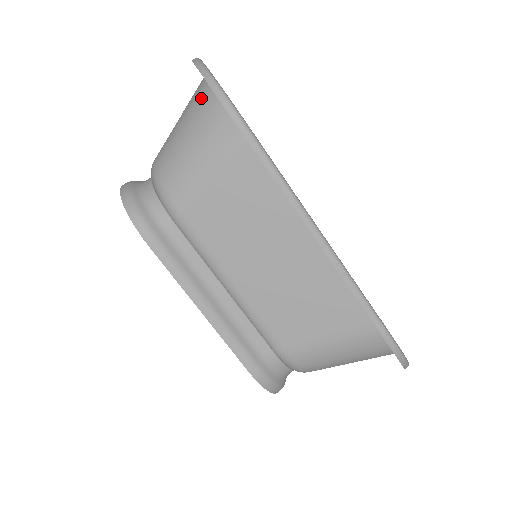
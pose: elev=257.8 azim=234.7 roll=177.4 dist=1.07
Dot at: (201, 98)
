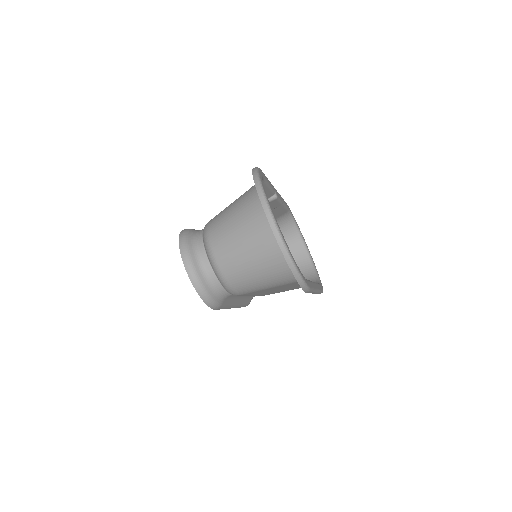
Dot at: (277, 259)
